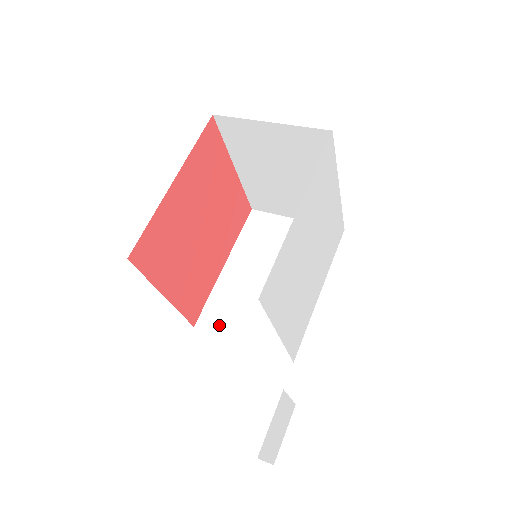
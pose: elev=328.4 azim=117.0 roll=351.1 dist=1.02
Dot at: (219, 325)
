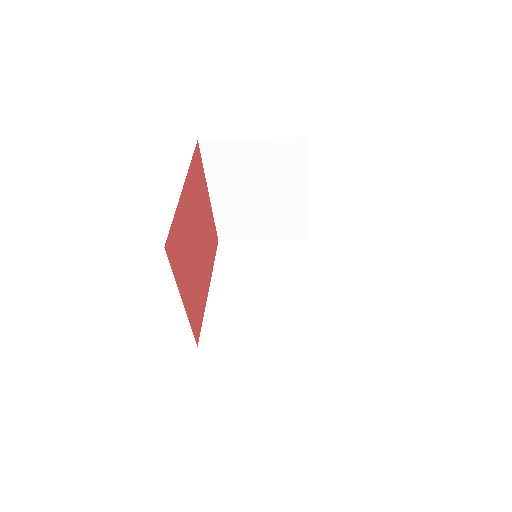
Dot at: (223, 339)
